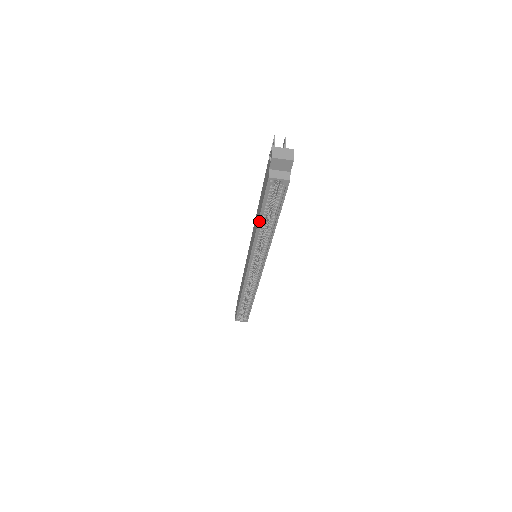
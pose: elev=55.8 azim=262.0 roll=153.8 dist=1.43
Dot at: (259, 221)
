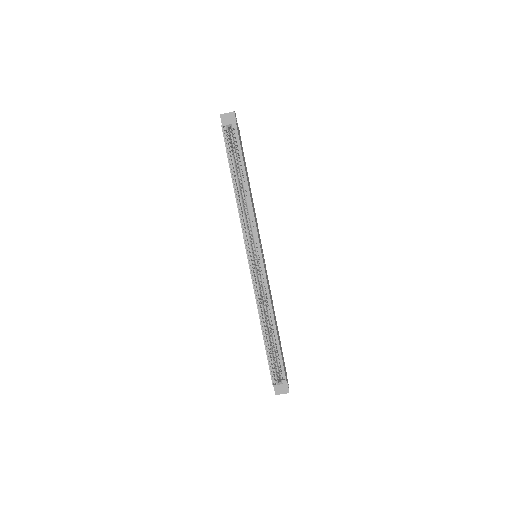
Dot at: (232, 178)
